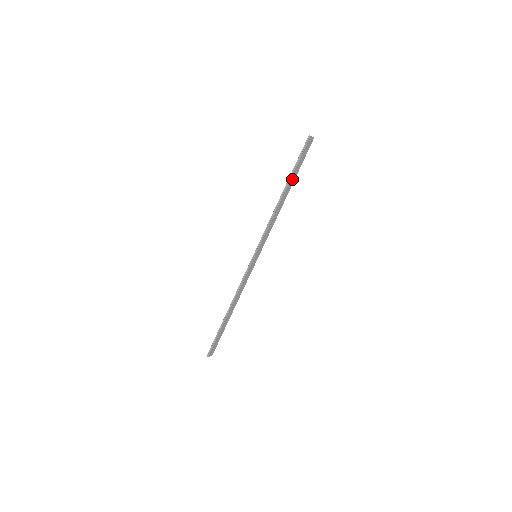
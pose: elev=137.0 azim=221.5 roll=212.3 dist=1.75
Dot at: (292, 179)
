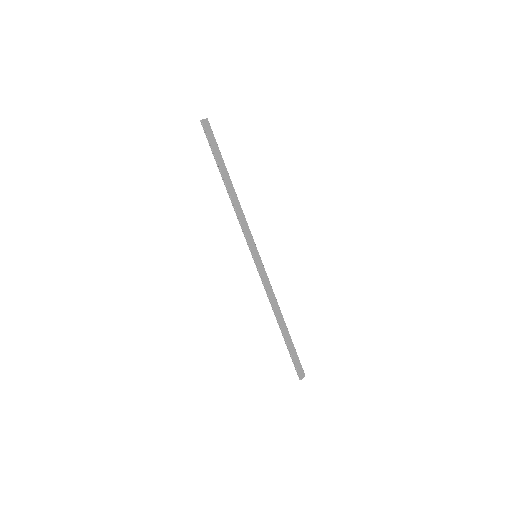
Dot at: (222, 167)
